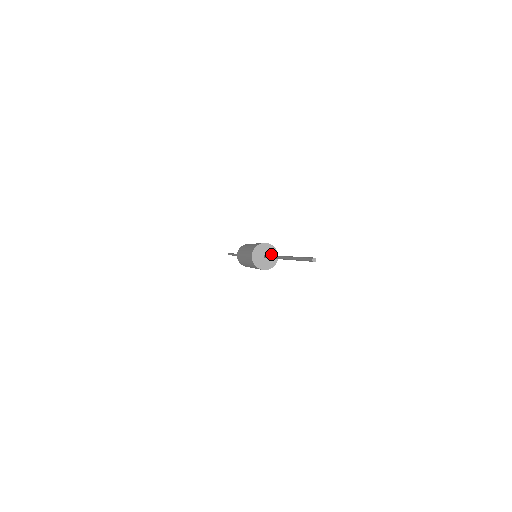
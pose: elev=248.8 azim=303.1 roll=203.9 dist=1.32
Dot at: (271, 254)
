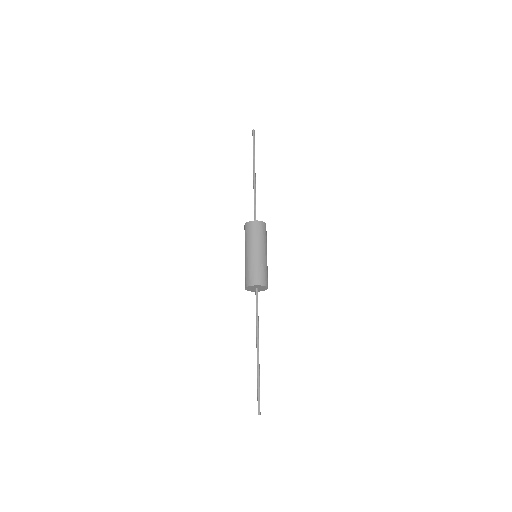
Dot at: (260, 287)
